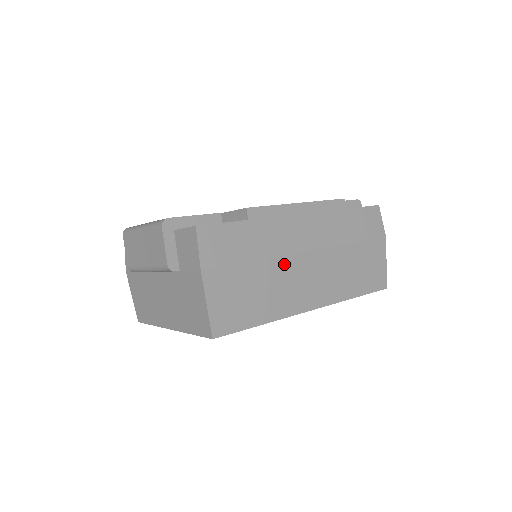
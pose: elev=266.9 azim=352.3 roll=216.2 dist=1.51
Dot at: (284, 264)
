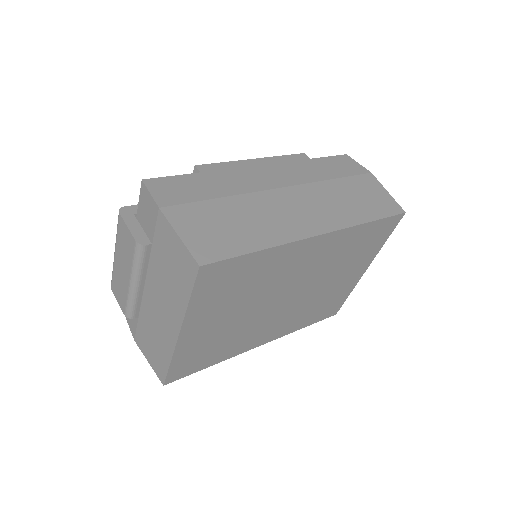
Dot at: (259, 198)
